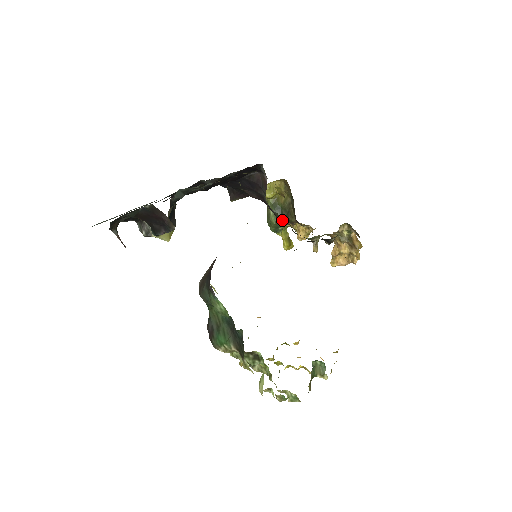
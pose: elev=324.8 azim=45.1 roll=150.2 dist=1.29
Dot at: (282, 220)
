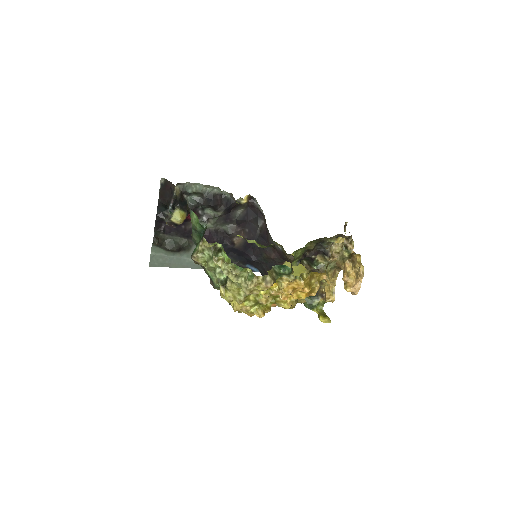
Dot at: (291, 258)
